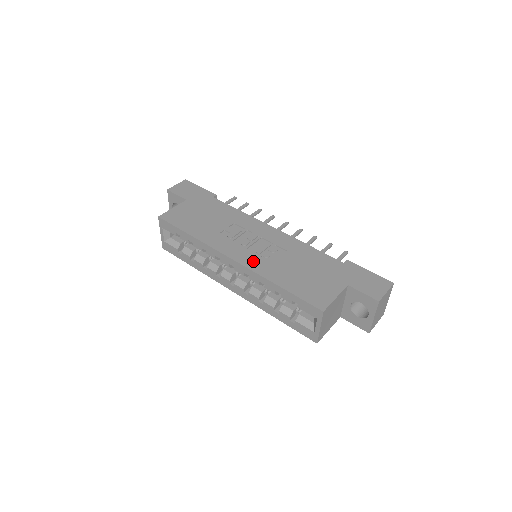
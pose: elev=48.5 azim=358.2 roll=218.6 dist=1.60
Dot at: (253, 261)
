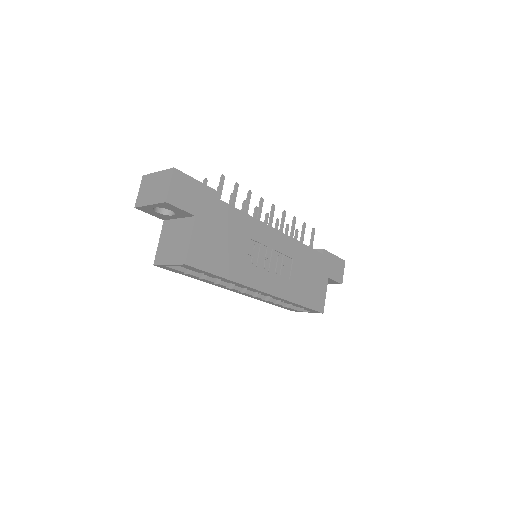
Dot at: (279, 287)
